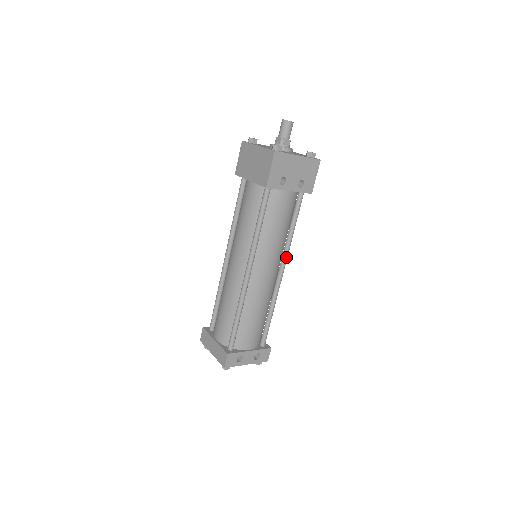
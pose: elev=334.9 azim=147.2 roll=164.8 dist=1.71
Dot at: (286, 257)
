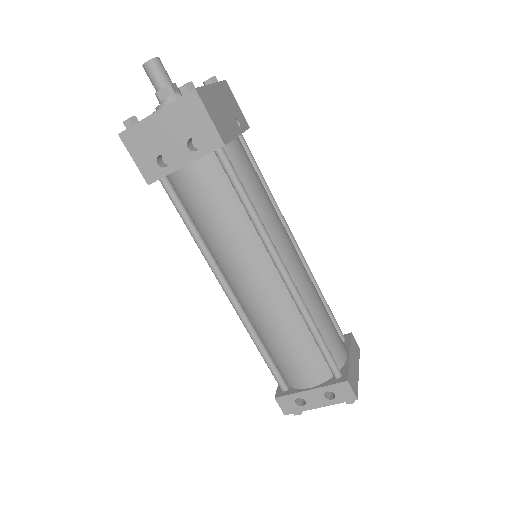
Dot at: (270, 250)
